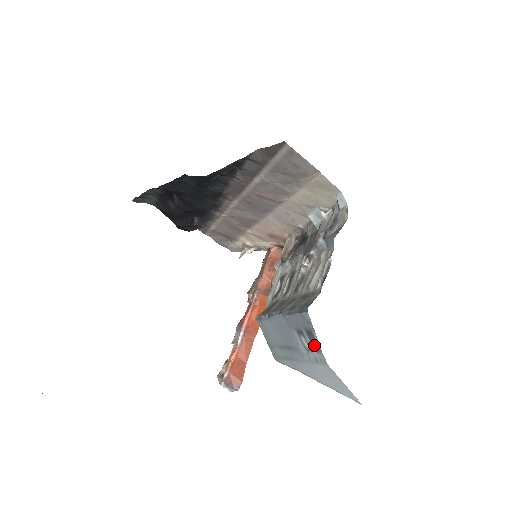
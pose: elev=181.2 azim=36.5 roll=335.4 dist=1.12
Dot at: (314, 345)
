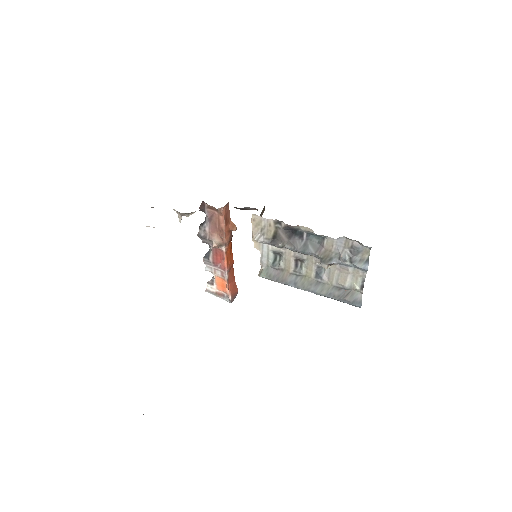
Dot at: occluded
